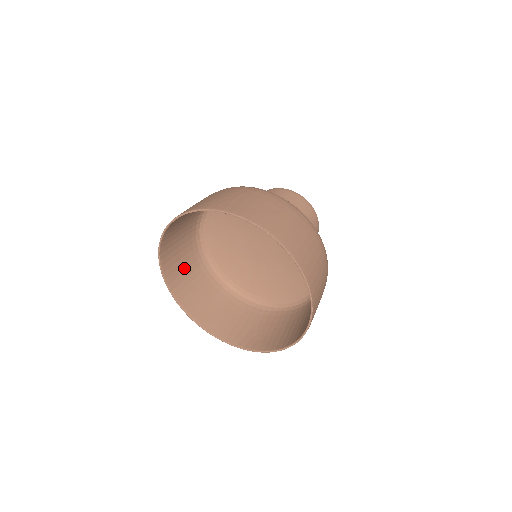
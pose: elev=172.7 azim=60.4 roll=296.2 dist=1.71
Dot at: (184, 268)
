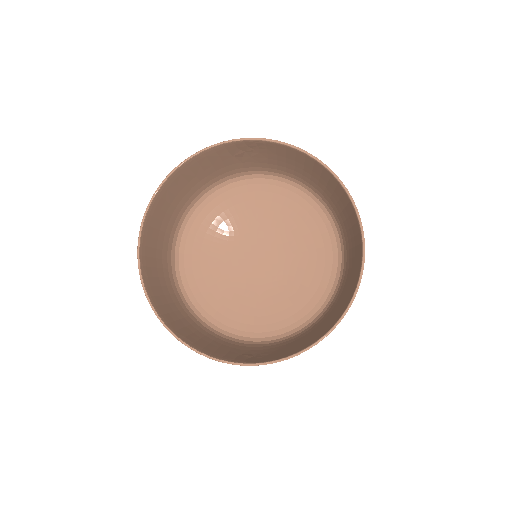
Dot at: (156, 264)
